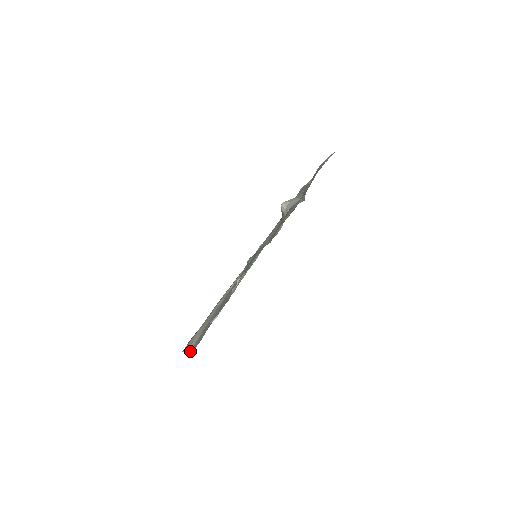
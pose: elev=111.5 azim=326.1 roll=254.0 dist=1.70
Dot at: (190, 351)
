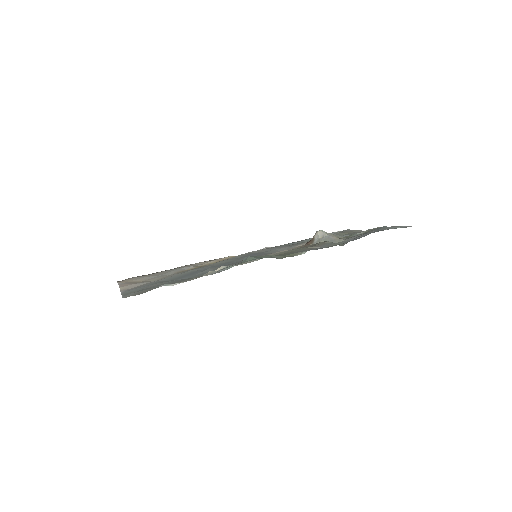
Dot at: (121, 293)
